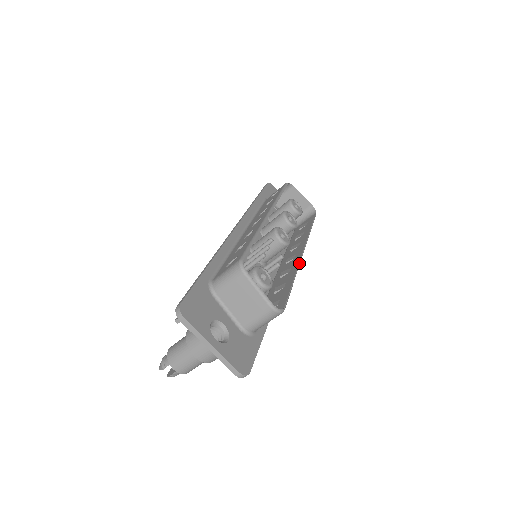
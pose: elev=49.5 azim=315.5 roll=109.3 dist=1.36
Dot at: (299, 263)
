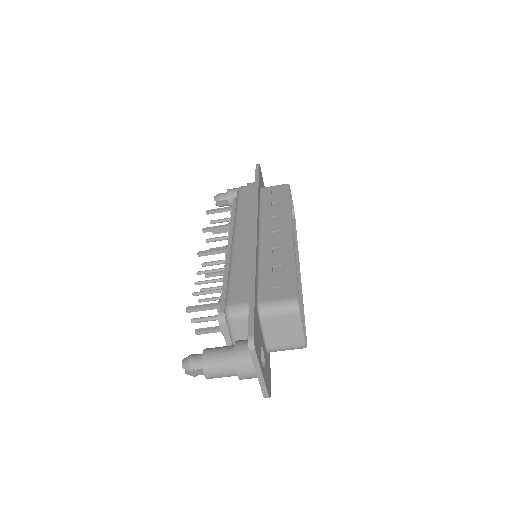
Dot at: occluded
